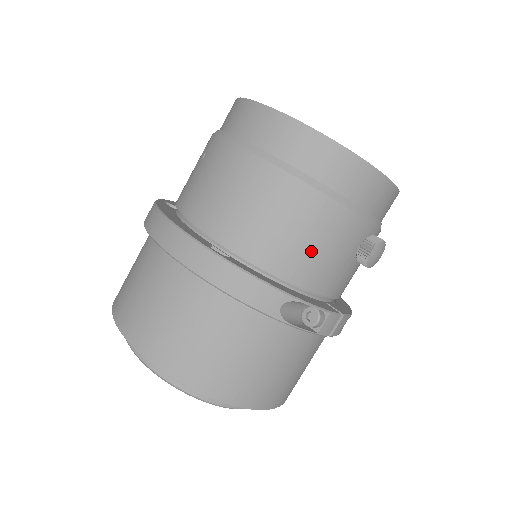
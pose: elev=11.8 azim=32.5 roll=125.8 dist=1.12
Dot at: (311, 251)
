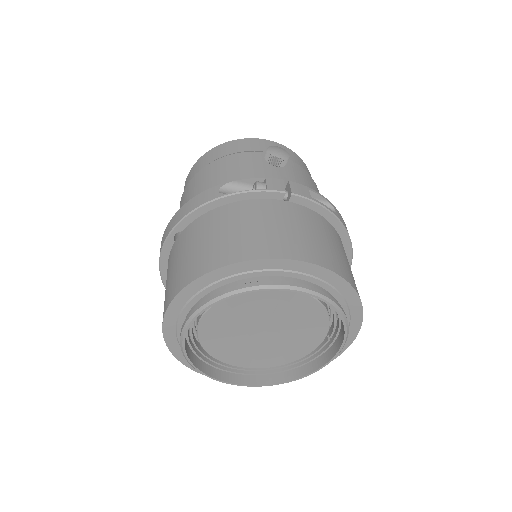
Dot at: (230, 176)
